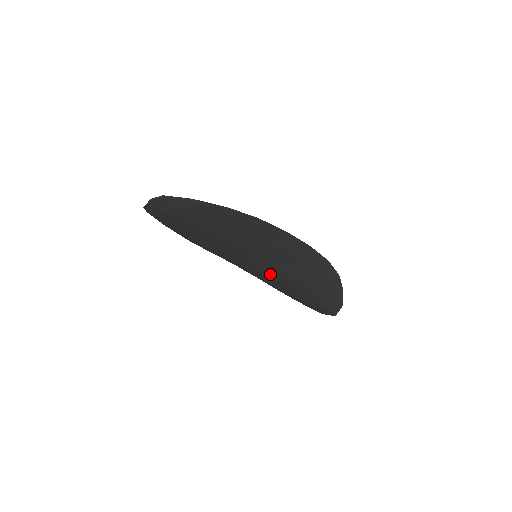
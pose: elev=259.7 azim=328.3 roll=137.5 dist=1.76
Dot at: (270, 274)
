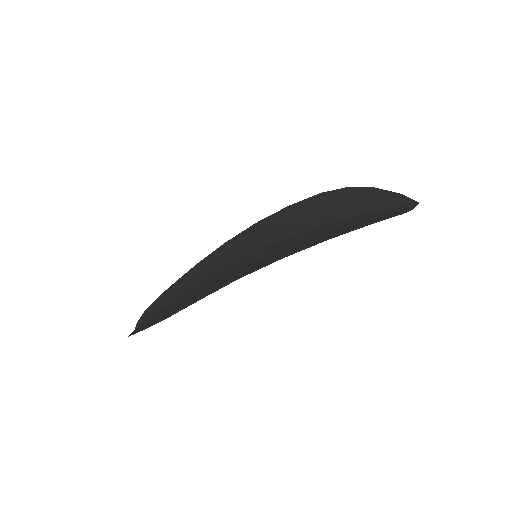
Dot at: occluded
